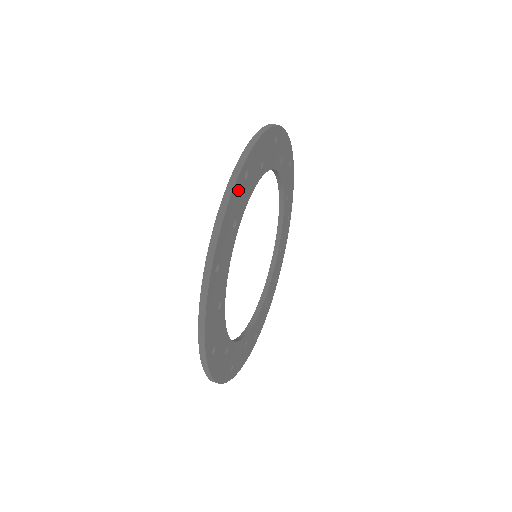
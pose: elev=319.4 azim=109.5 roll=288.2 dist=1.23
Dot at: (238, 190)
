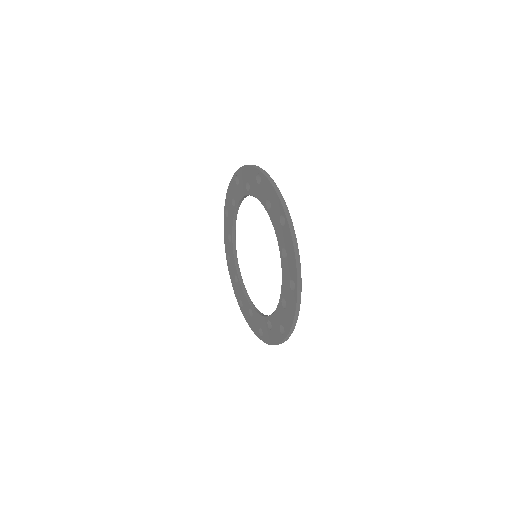
Dot at: occluded
